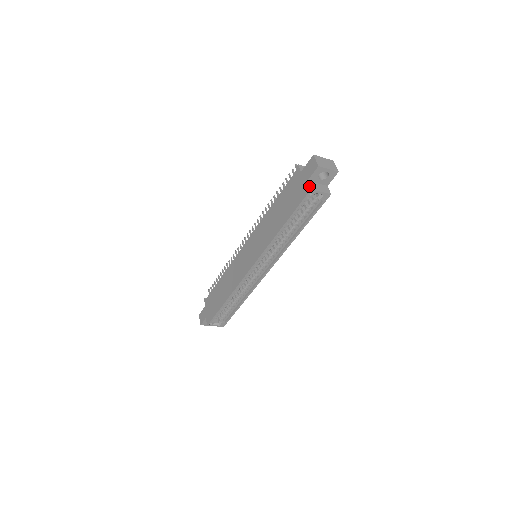
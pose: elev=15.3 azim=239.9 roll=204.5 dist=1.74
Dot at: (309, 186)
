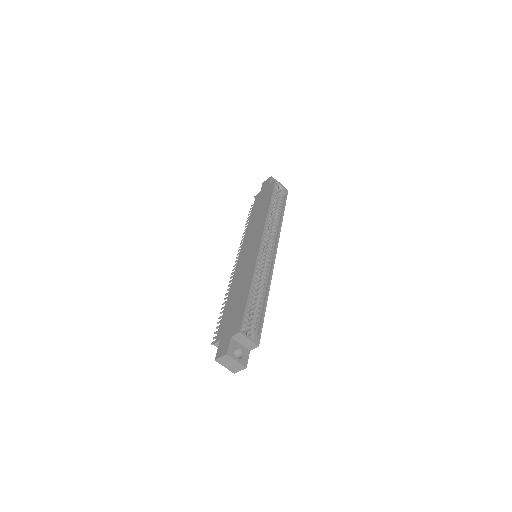
Dot at: (273, 181)
